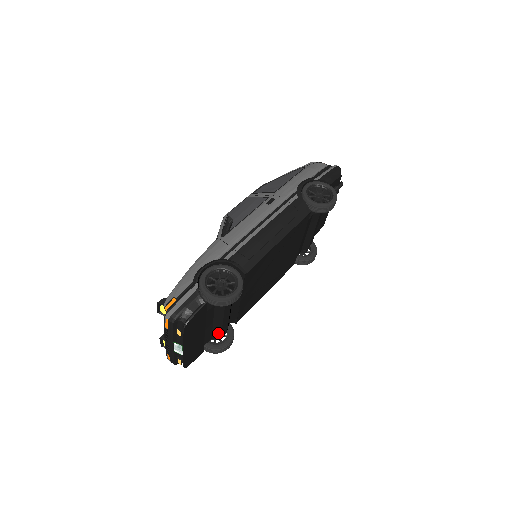
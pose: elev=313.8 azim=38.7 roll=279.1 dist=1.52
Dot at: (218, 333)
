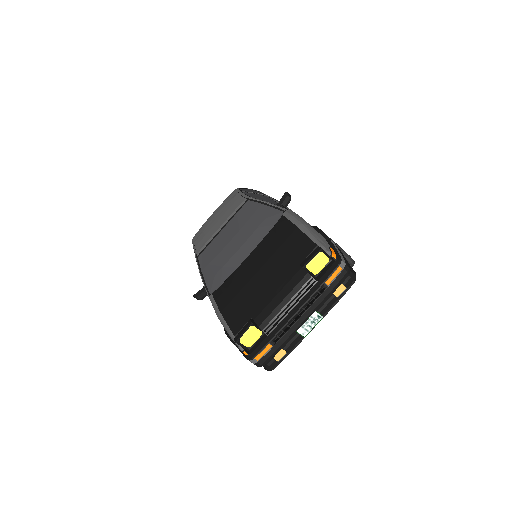
Dot at: occluded
